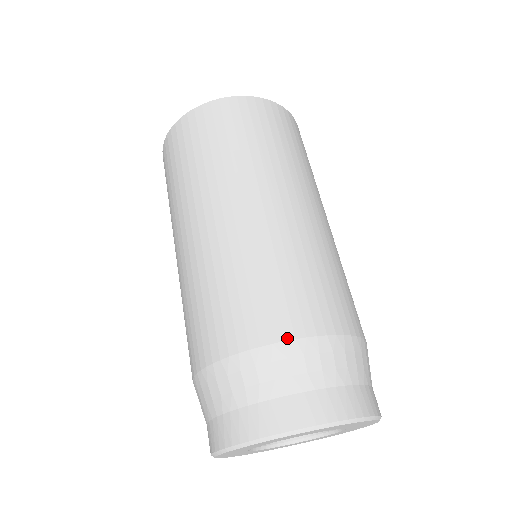
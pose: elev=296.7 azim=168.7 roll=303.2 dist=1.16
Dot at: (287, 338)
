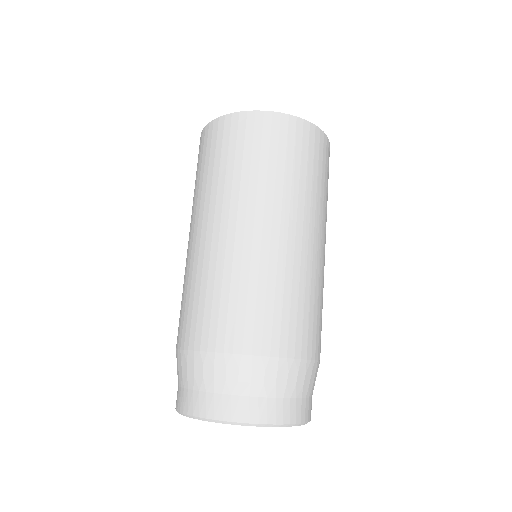
Dot at: (196, 349)
